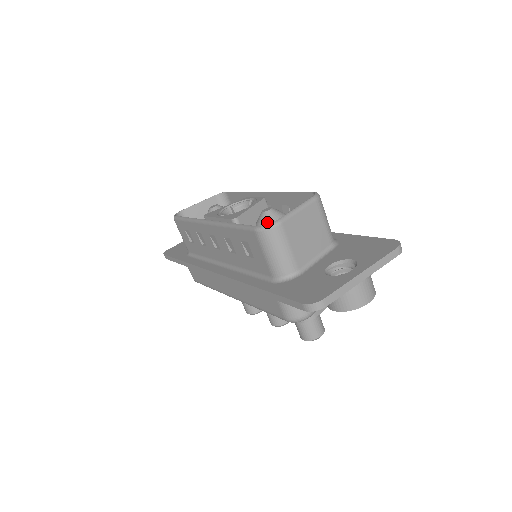
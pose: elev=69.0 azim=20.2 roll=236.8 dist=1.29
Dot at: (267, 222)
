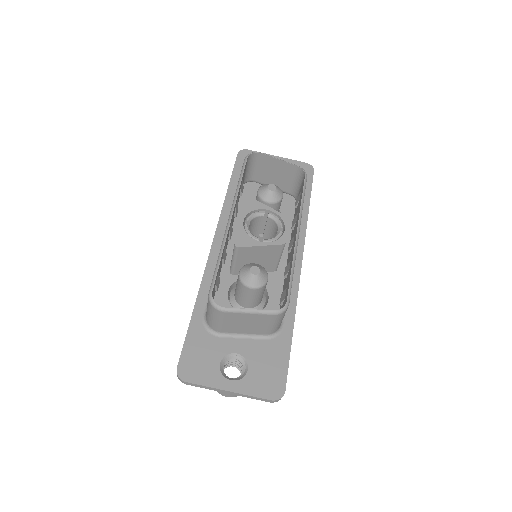
Dot at: (243, 280)
